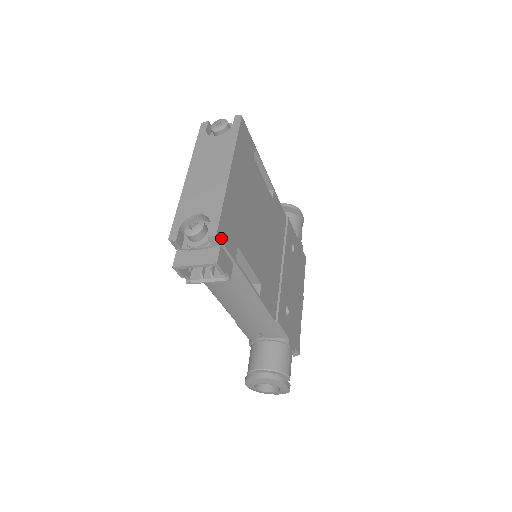
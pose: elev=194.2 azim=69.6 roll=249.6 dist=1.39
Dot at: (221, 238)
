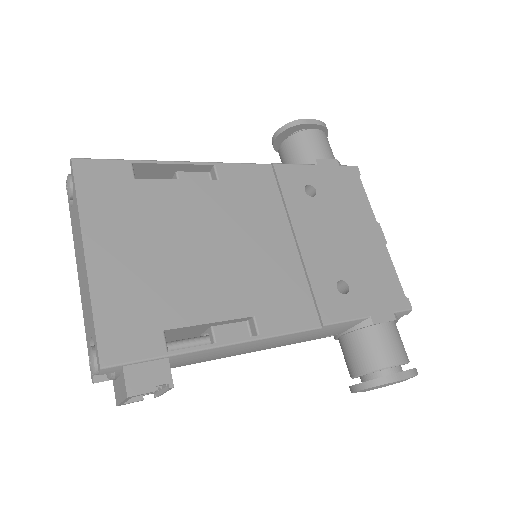
Dot at: (115, 361)
